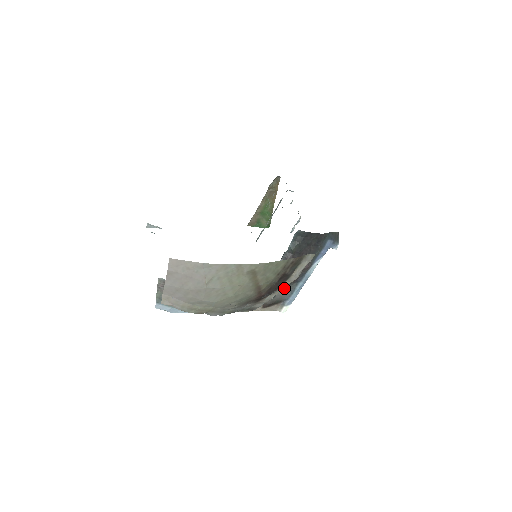
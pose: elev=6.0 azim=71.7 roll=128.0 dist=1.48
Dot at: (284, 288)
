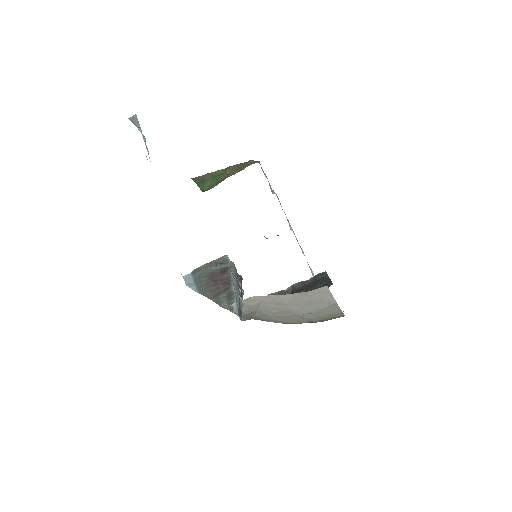
Dot at: occluded
